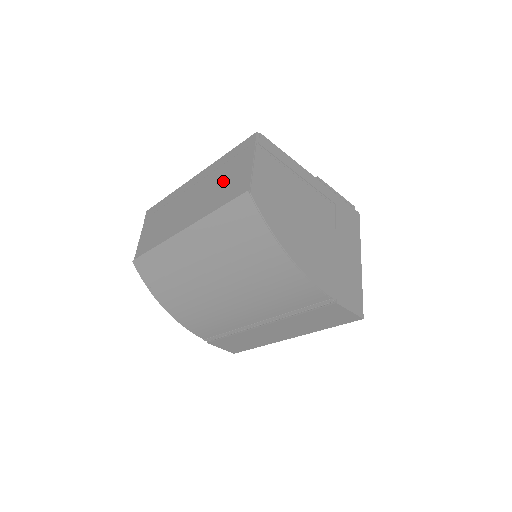
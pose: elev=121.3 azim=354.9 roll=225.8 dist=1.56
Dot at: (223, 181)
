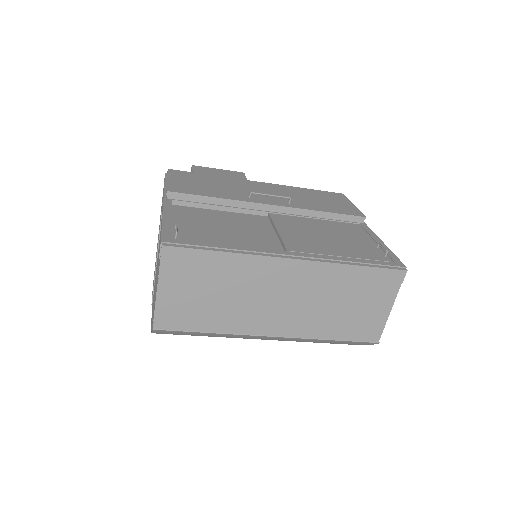
Dot at: (347, 306)
